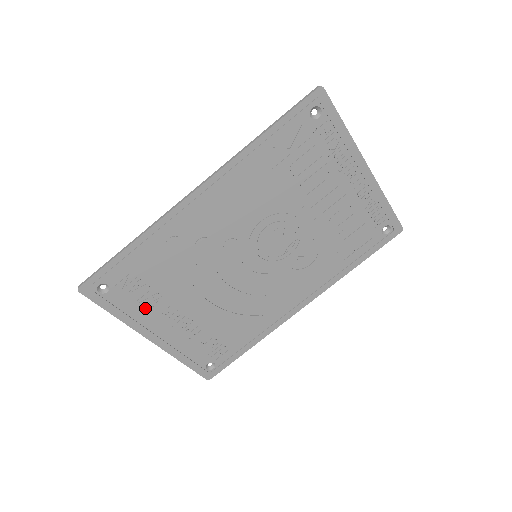
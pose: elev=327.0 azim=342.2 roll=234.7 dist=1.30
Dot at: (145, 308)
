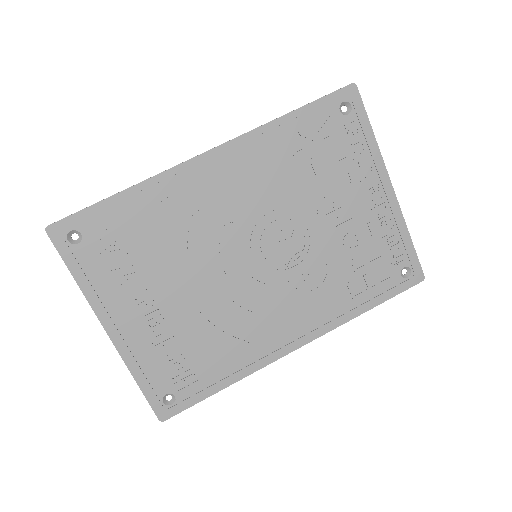
Dot at: (114, 281)
